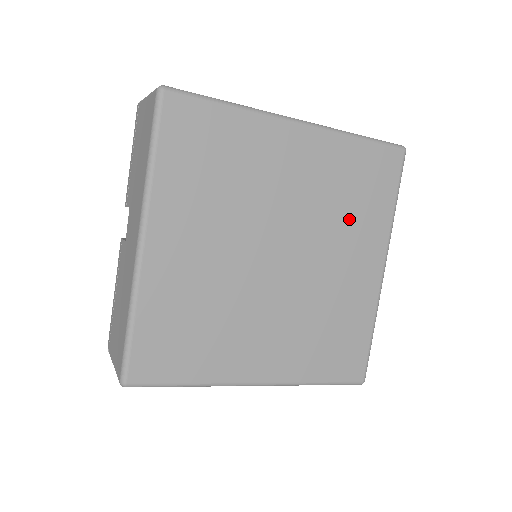
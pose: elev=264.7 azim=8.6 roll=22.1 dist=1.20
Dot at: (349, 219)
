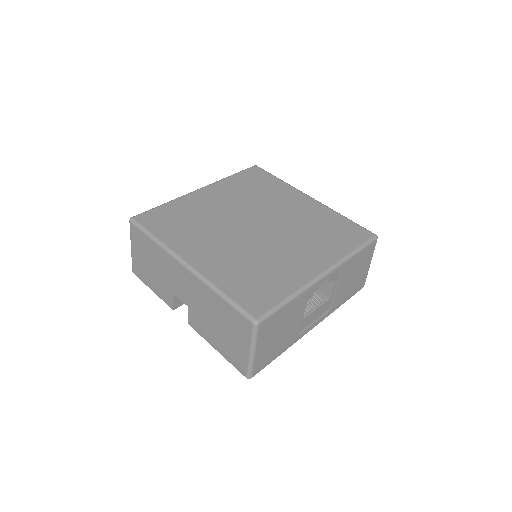
Dot at: (267, 196)
